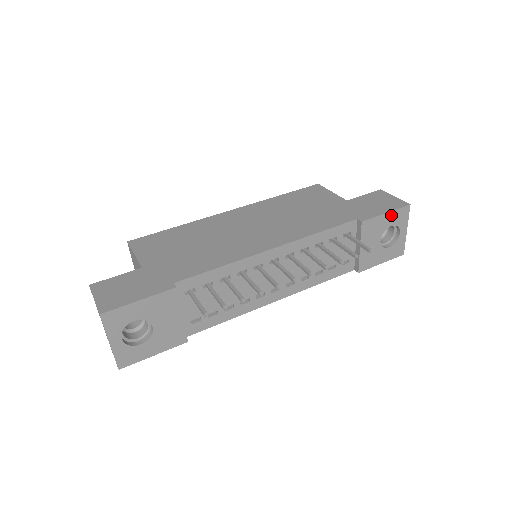
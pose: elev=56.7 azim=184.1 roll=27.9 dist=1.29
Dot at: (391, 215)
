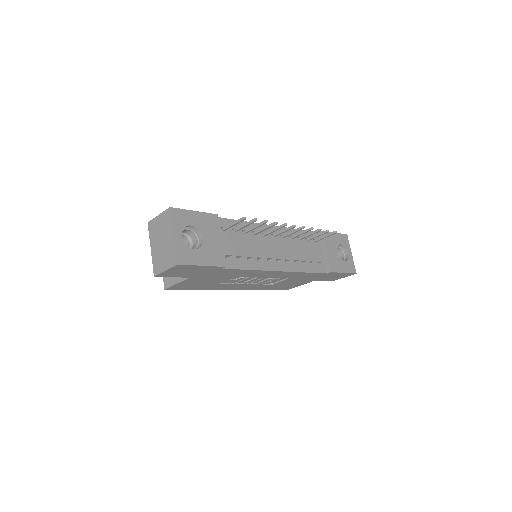
Dot at: (338, 236)
